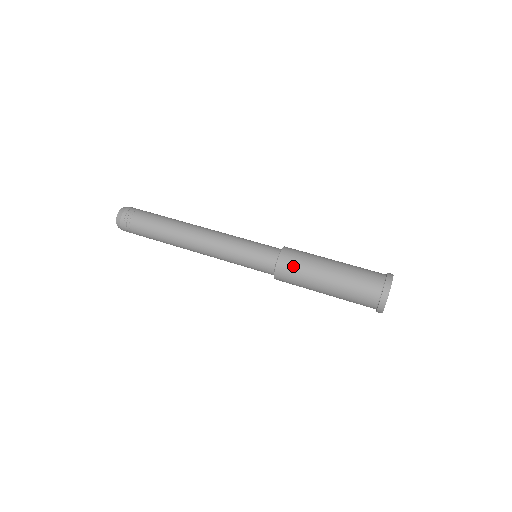
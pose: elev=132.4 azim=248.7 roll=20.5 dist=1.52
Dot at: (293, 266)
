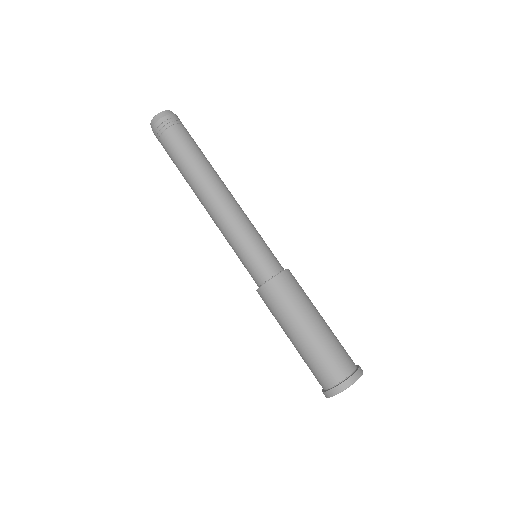
Dot at: (282, 295)
